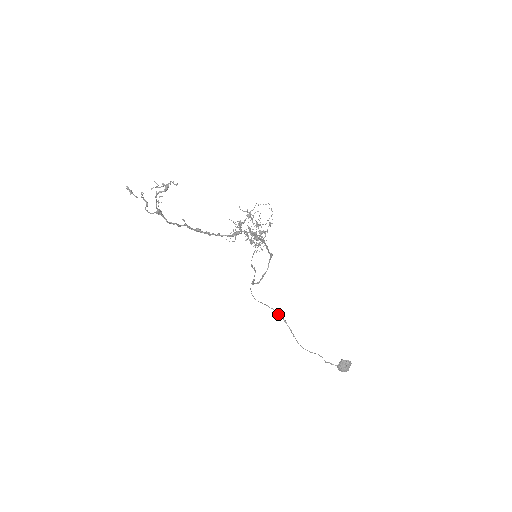
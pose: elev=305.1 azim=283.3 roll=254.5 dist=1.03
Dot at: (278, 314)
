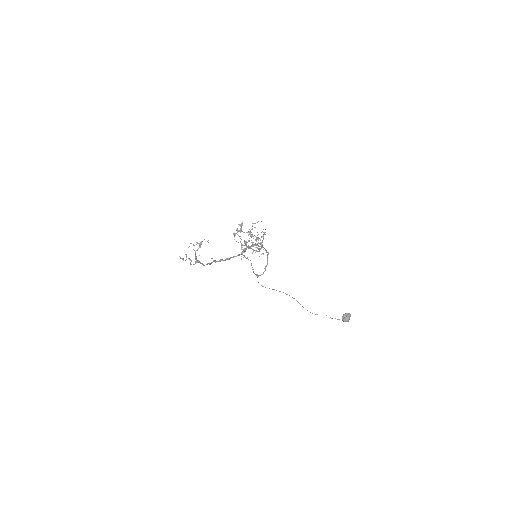
Dot at: (286, 294)
